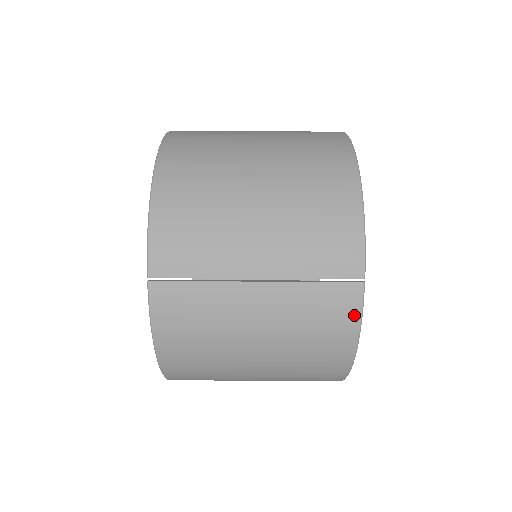
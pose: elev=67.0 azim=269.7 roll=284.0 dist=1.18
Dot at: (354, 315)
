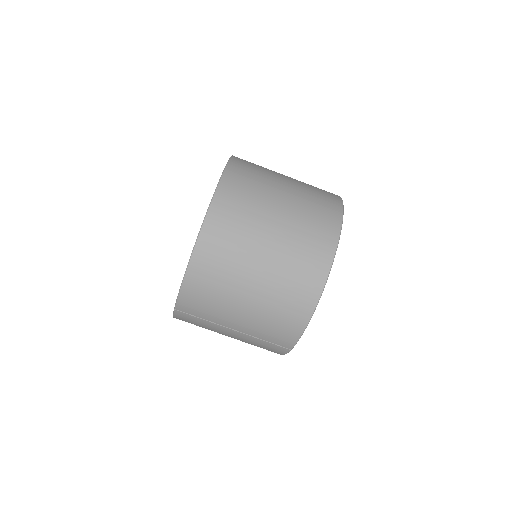
Dot at: (281, 353)
